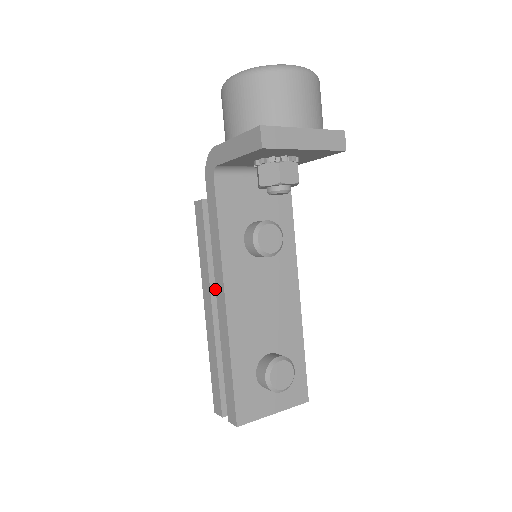
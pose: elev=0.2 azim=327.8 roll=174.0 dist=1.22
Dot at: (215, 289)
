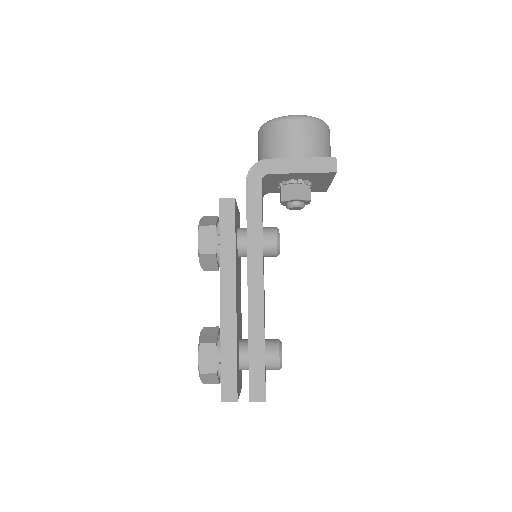
Dot at: (236, 279)
